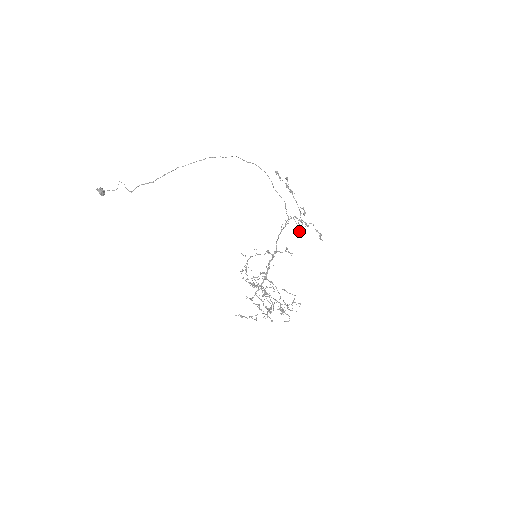
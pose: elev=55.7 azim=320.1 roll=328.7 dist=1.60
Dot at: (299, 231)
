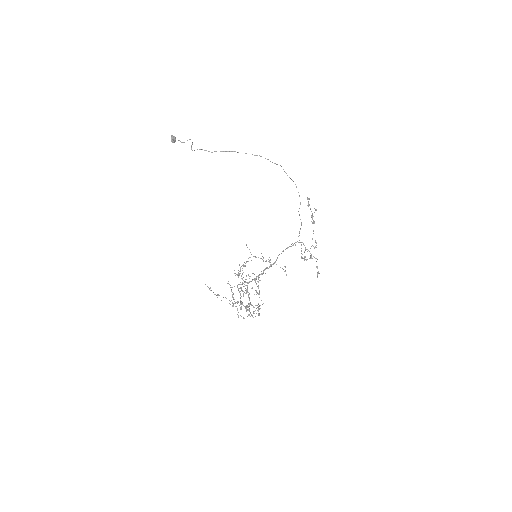
Dot at: occluded
